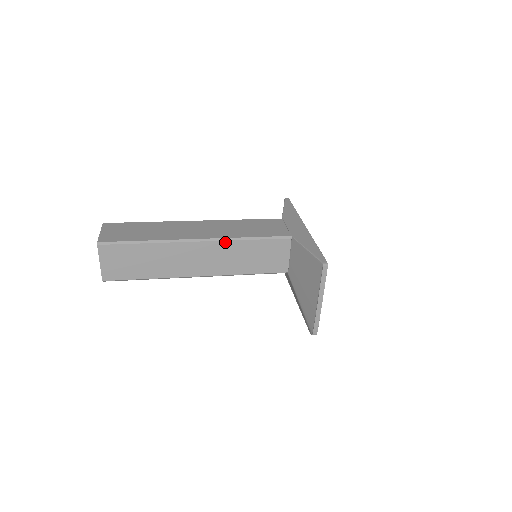
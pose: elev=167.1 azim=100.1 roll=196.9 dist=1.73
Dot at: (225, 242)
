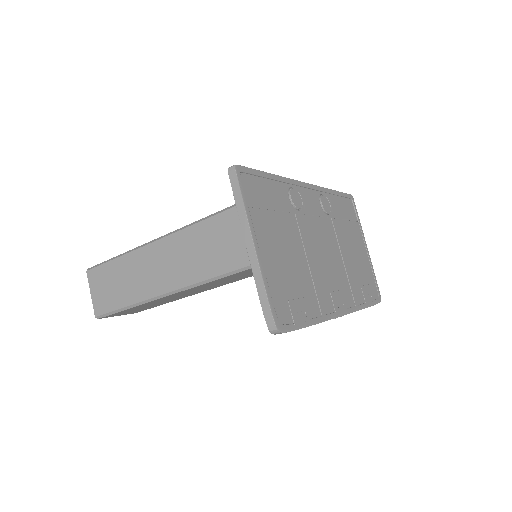
Dot at: (187, 230)
